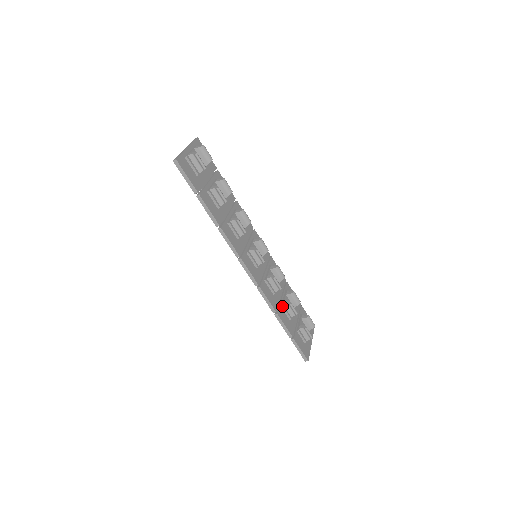
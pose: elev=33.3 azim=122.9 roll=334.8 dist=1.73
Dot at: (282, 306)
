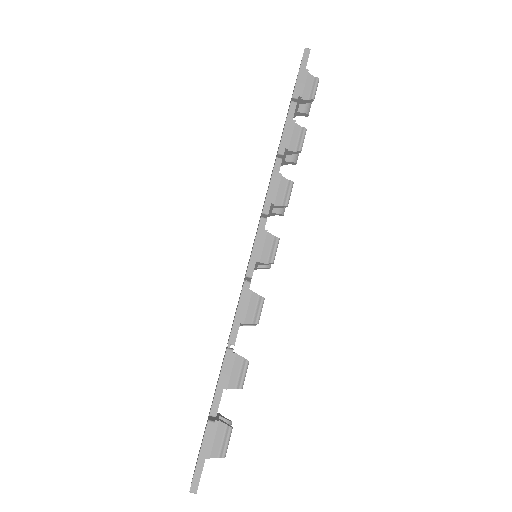
Dot at: (235, 353)
